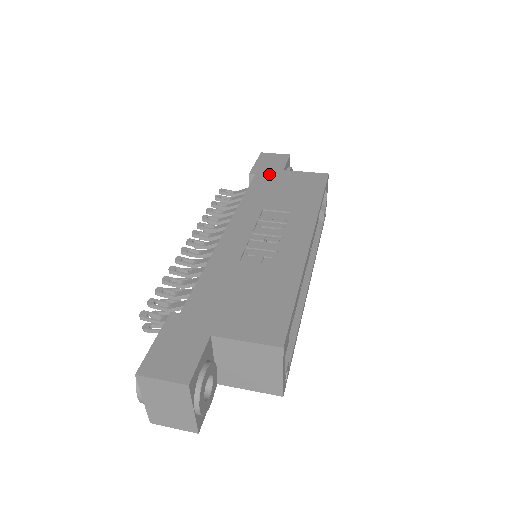
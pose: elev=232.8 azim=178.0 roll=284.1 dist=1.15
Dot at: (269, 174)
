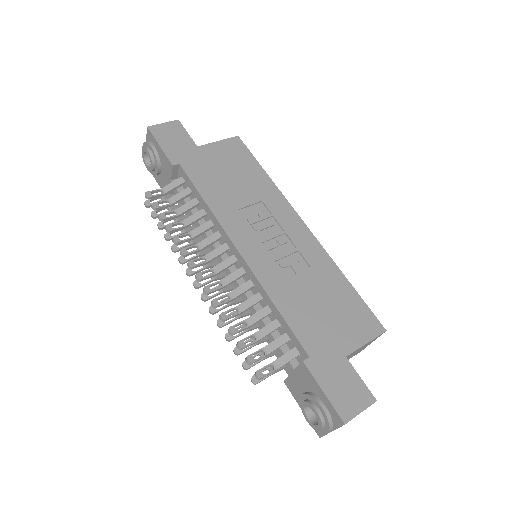
Dot at: (192, 158)
